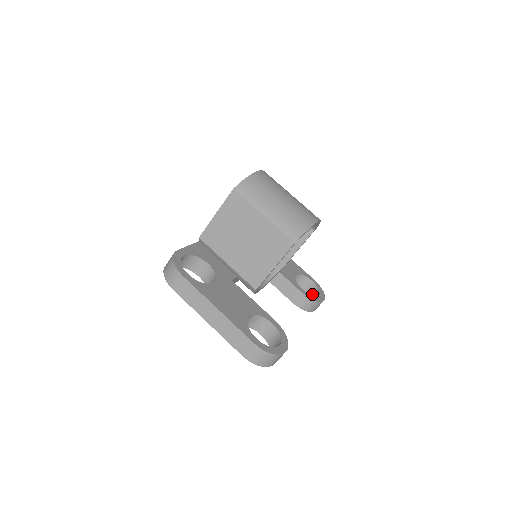
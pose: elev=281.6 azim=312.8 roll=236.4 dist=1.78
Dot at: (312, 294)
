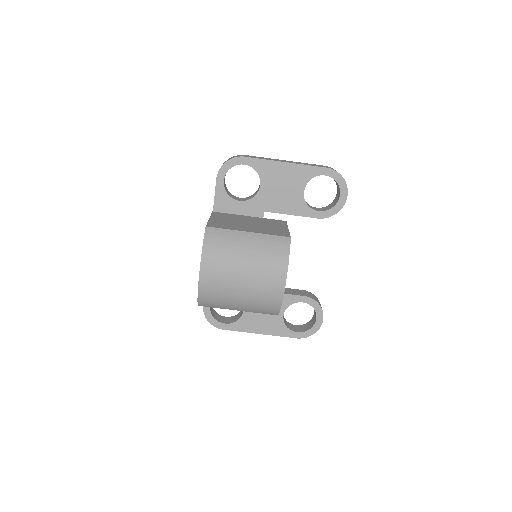
Dot at: occluded
